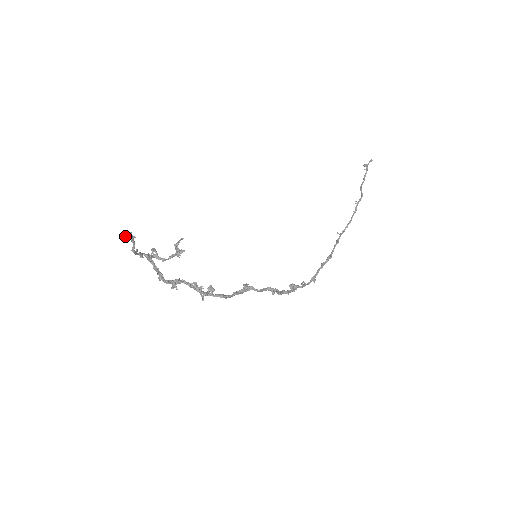
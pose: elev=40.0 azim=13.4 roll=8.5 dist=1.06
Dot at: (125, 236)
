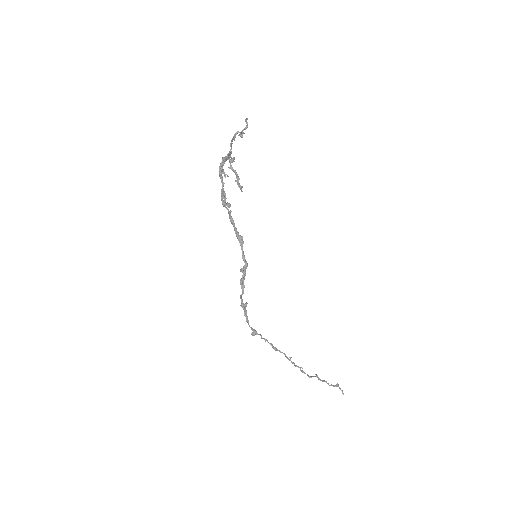
Dot at: (247, 122)
